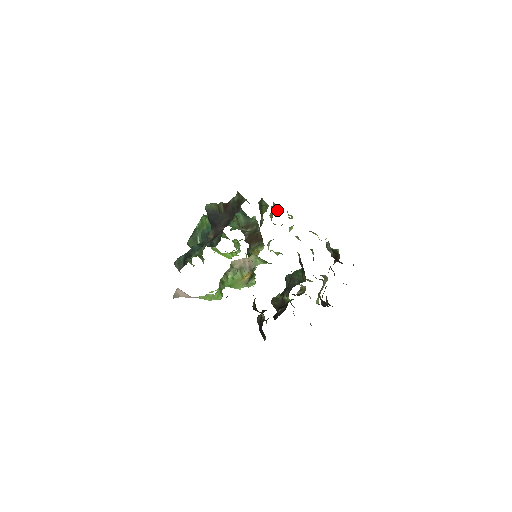
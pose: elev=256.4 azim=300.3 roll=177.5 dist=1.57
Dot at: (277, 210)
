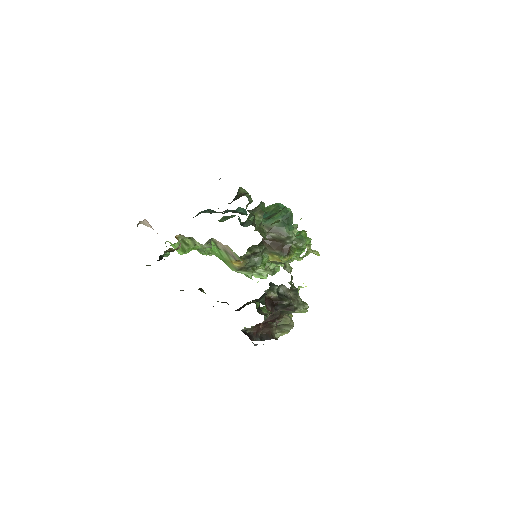
Dot at: (298, 235)
